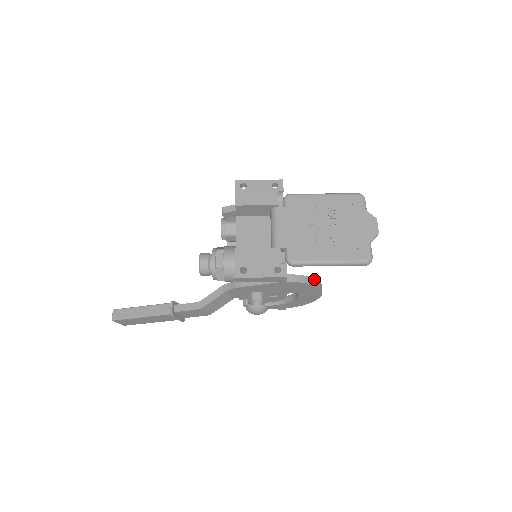
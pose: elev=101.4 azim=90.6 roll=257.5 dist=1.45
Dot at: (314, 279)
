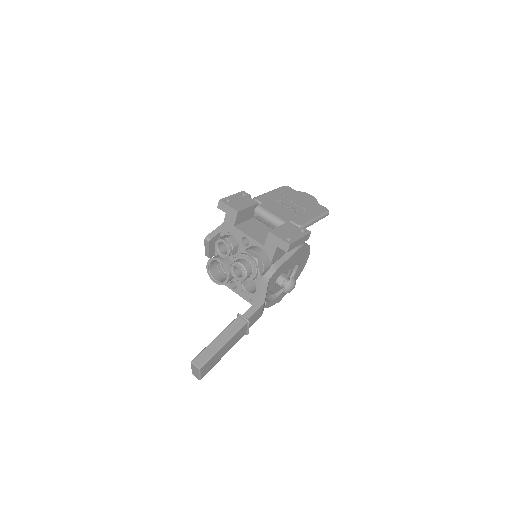
Dot at: occluded
